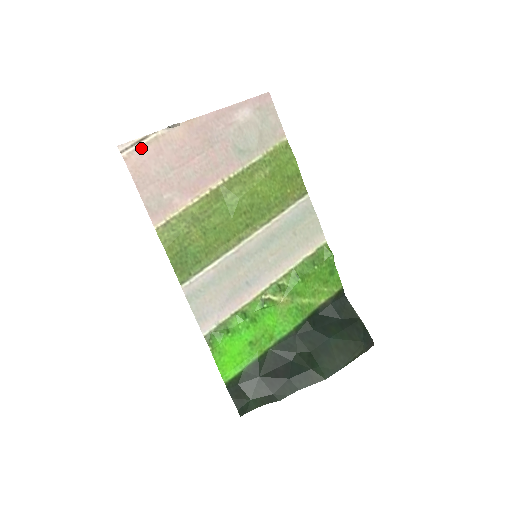
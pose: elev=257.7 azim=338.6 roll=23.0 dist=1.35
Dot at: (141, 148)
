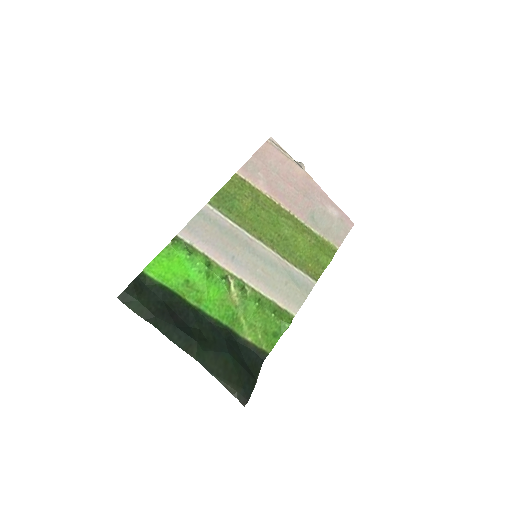
Dot at: (278, 150)
